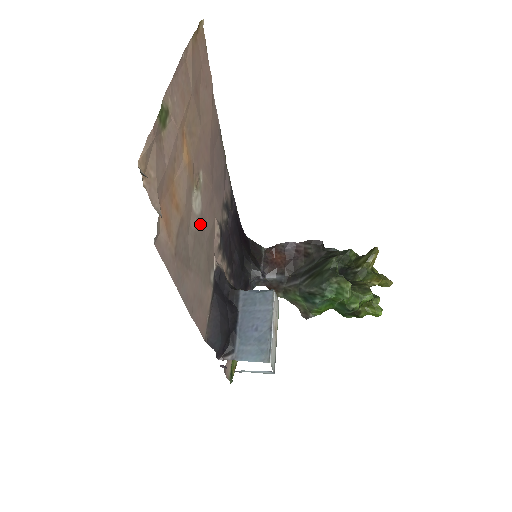
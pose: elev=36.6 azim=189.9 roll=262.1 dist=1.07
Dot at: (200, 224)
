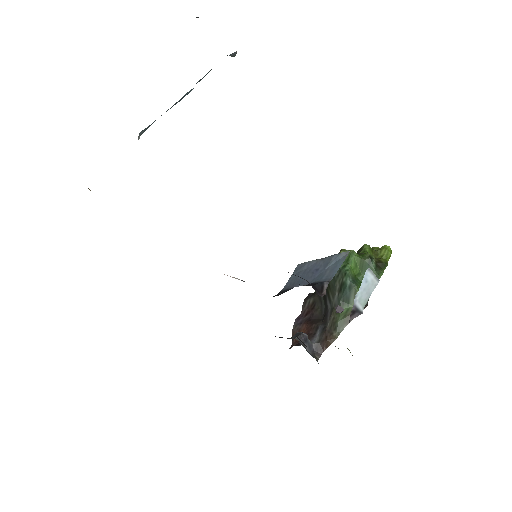
Dot at: occluded
